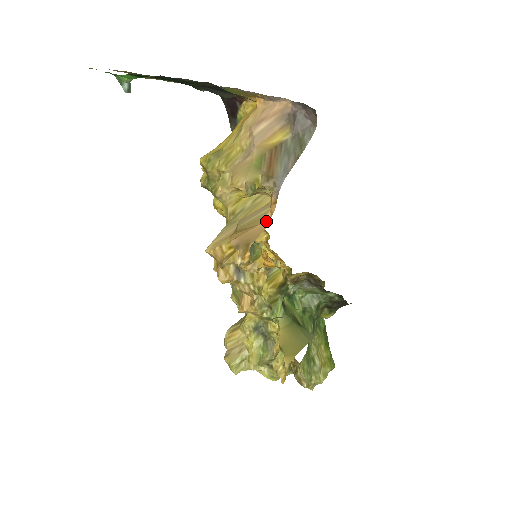
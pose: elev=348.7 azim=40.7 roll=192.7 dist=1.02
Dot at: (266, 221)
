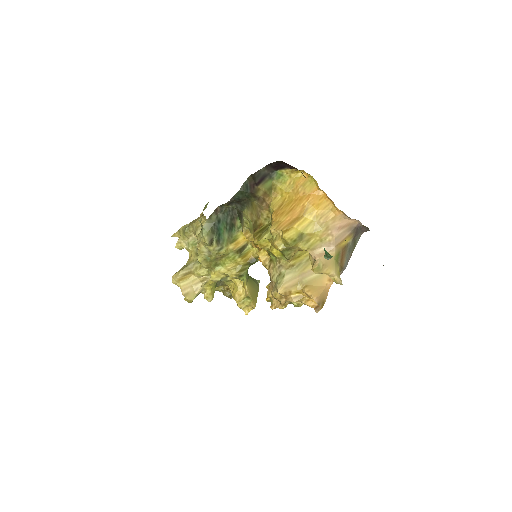
Dot at: (329, 285)
